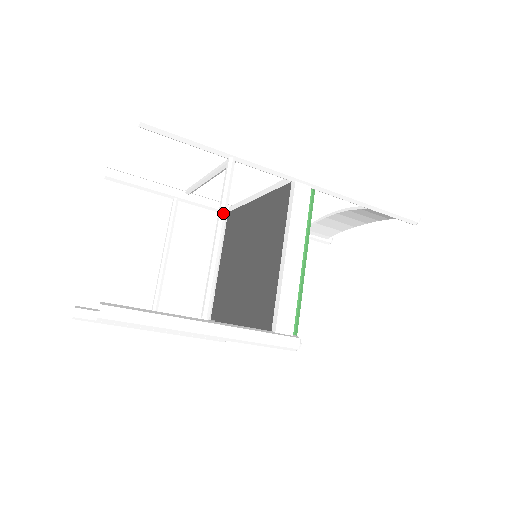
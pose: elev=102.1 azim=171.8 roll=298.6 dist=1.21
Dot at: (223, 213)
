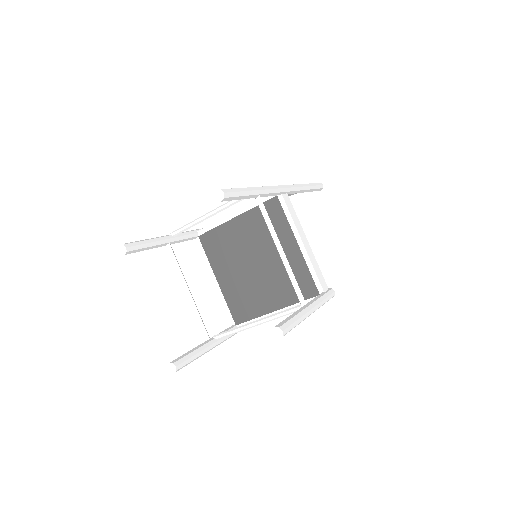
Dot at: (276, 235)
